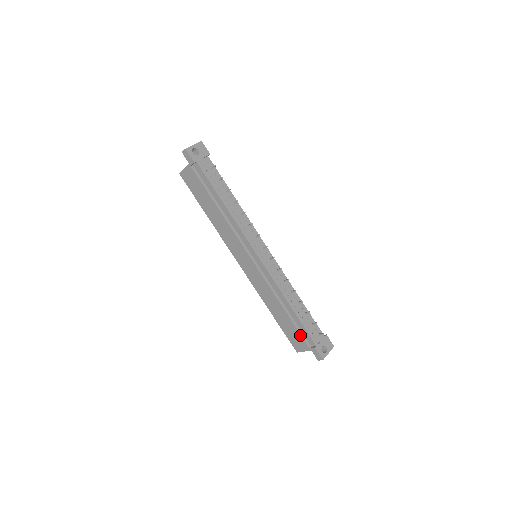
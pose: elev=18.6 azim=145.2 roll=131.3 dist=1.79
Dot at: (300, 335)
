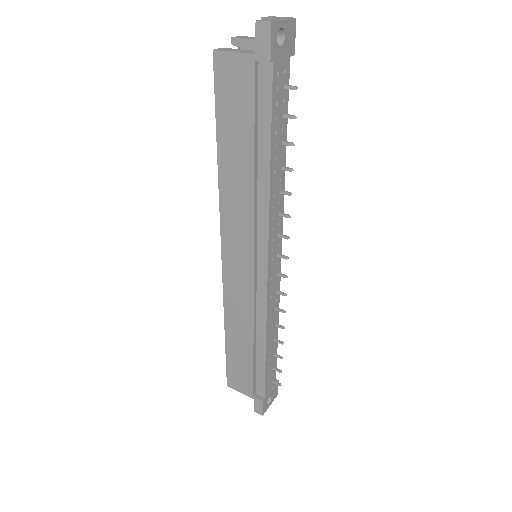
Dot at: (252, 379)
